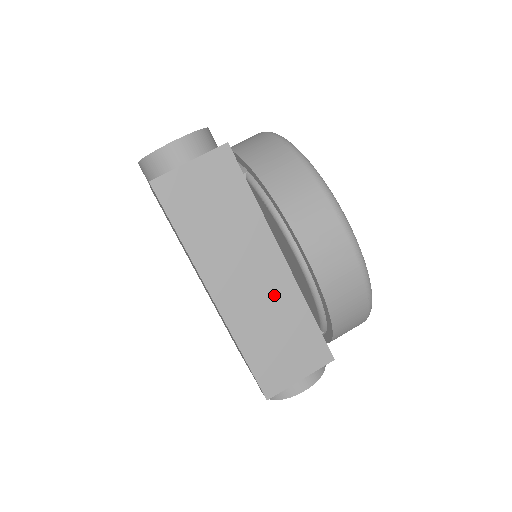
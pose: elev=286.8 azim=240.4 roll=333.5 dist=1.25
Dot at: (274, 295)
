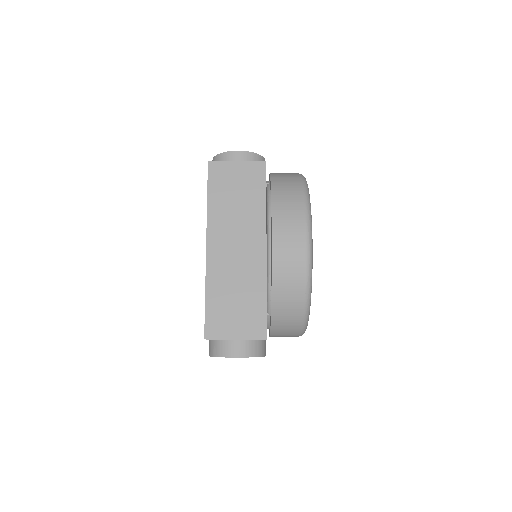
Dot at: (247, 268)
